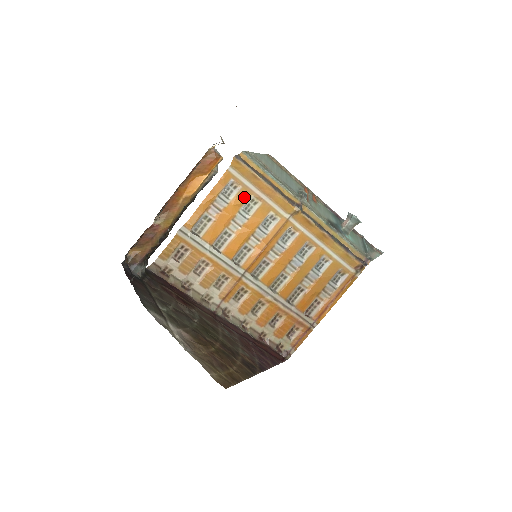
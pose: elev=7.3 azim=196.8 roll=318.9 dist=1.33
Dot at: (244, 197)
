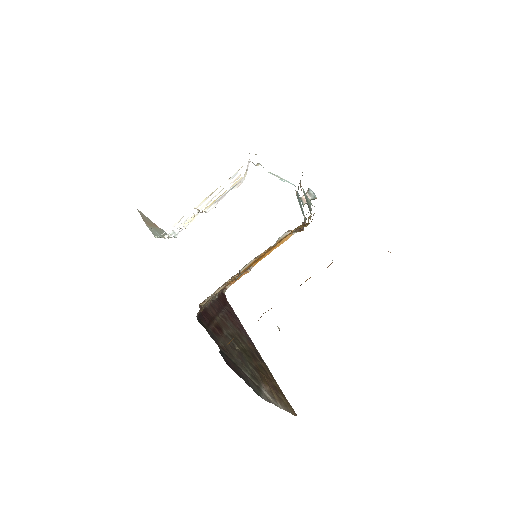
Dot at: occluded
